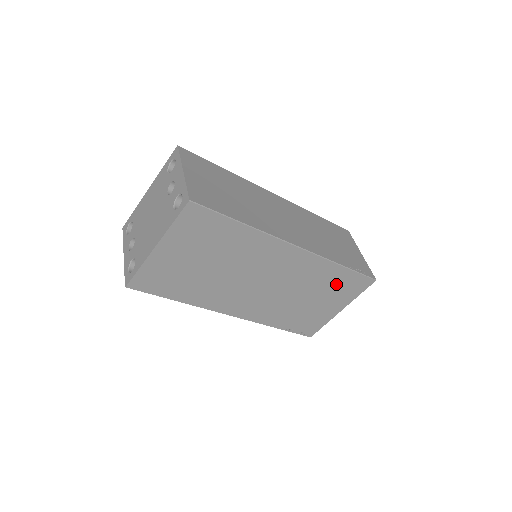
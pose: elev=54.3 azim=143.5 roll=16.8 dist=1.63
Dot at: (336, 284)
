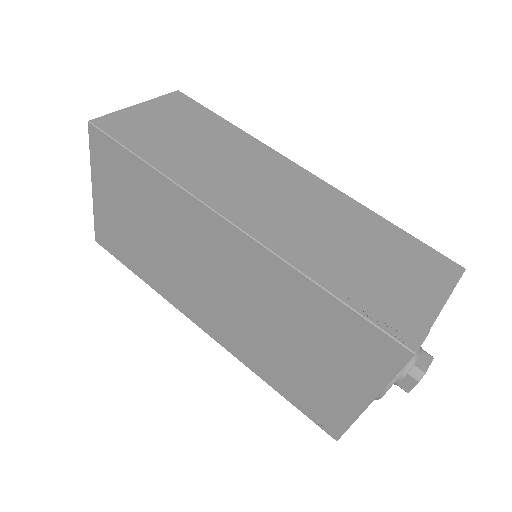
Dot at: (329, 329)
